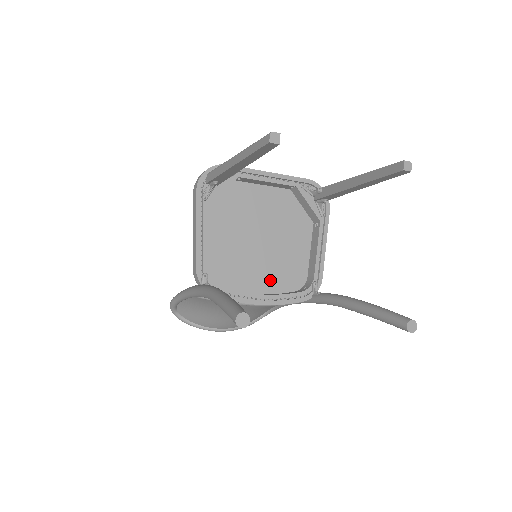
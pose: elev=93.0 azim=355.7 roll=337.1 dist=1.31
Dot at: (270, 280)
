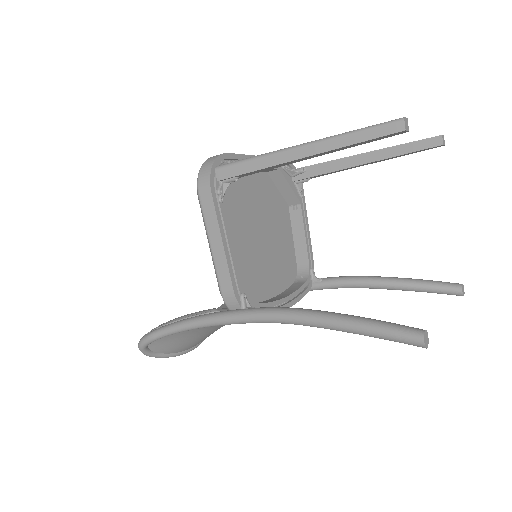
Dot at: (275, 279)
